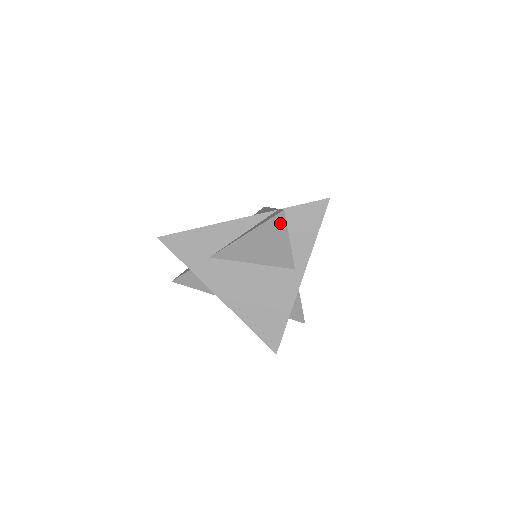
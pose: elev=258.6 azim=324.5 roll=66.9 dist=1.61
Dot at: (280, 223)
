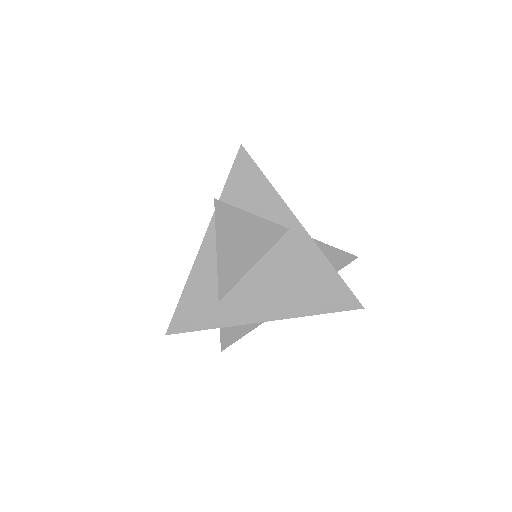
Dot at: (227, 212)
